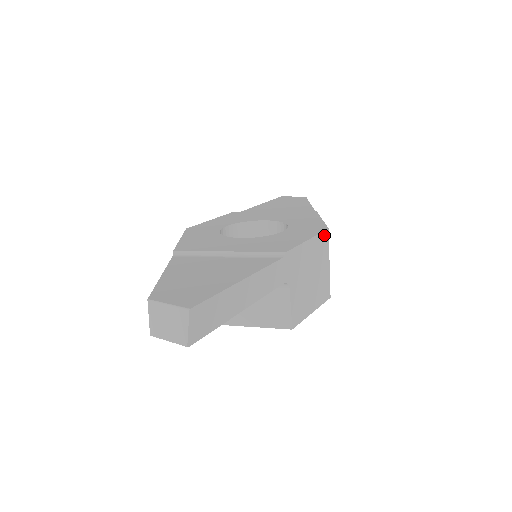
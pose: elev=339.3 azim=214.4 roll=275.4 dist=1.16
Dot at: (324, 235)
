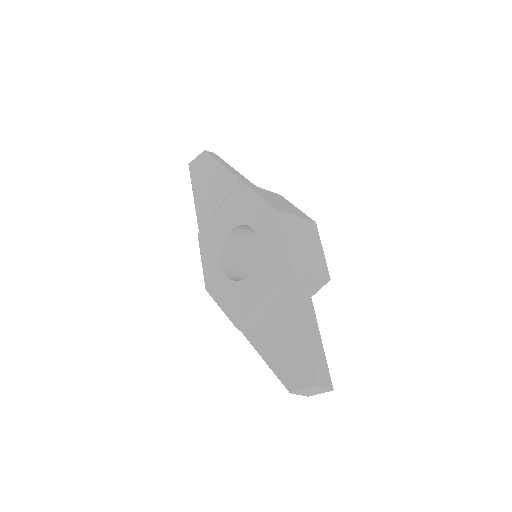
Dot at: (281, 219)
